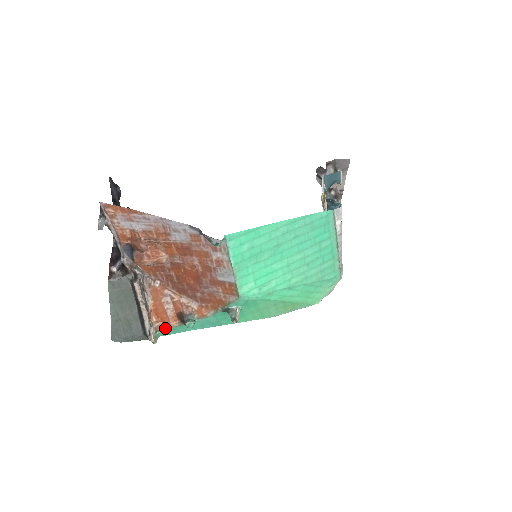
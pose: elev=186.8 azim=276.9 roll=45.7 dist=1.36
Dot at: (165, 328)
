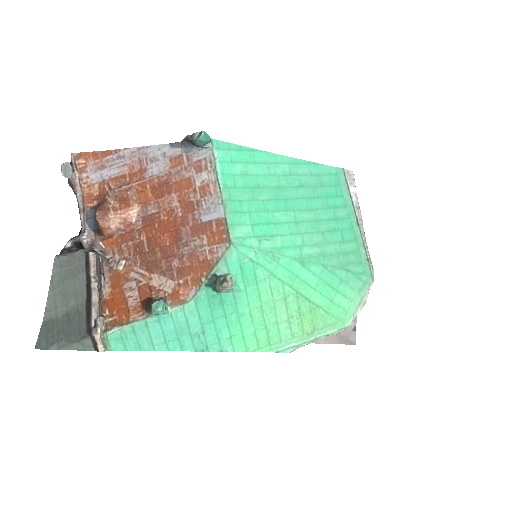
Dot at: (121, 324)
